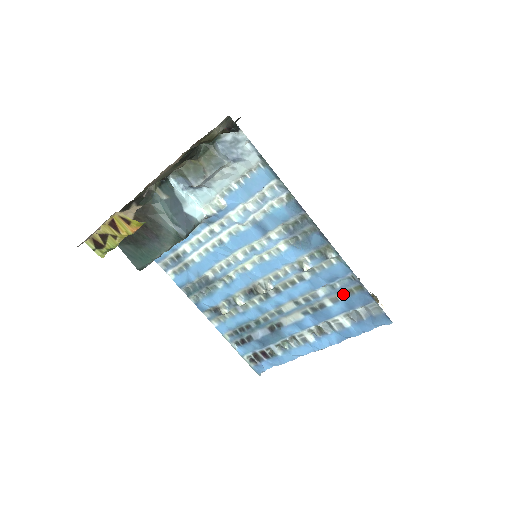
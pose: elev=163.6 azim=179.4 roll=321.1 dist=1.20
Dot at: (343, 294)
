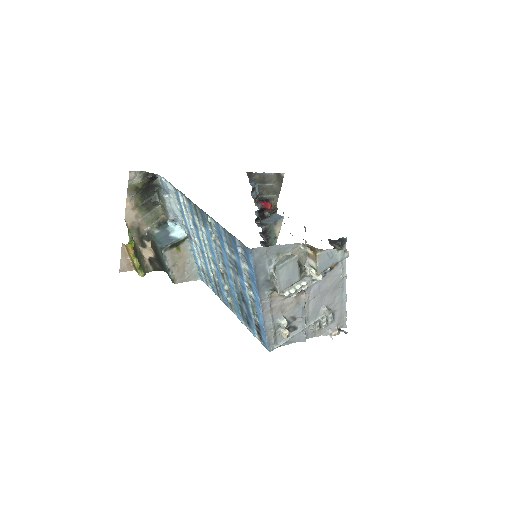
Dot at: (230, 244)
